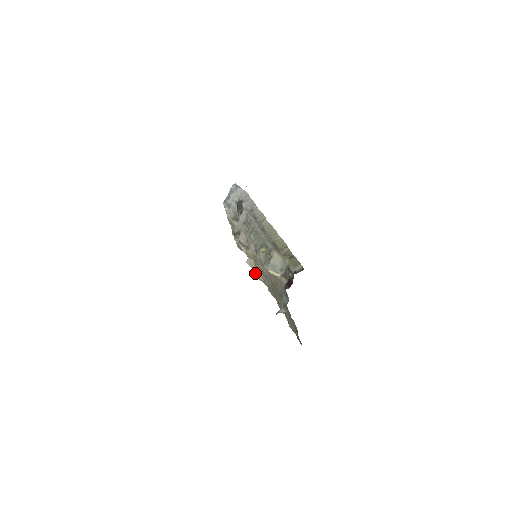
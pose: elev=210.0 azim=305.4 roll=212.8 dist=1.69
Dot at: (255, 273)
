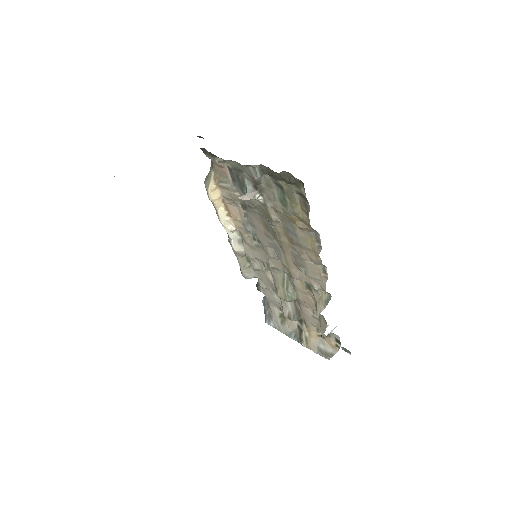
Dot at: occluded
